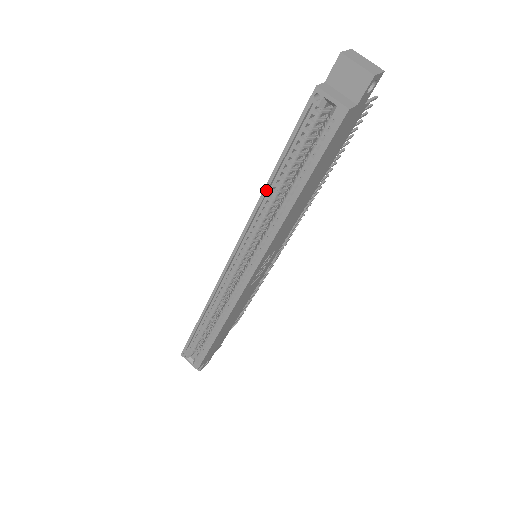
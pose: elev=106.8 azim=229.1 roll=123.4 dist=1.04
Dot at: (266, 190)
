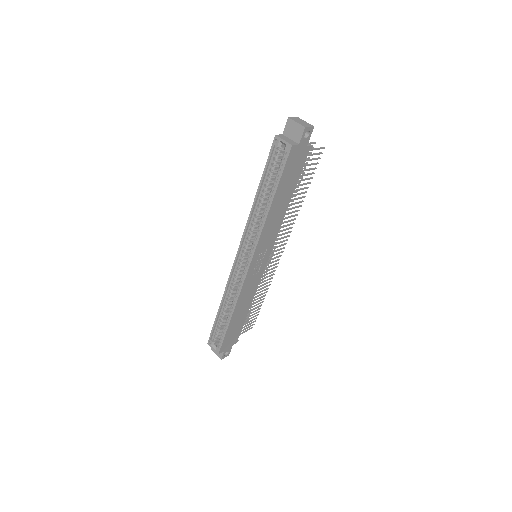
Dot at: (255, 201)
